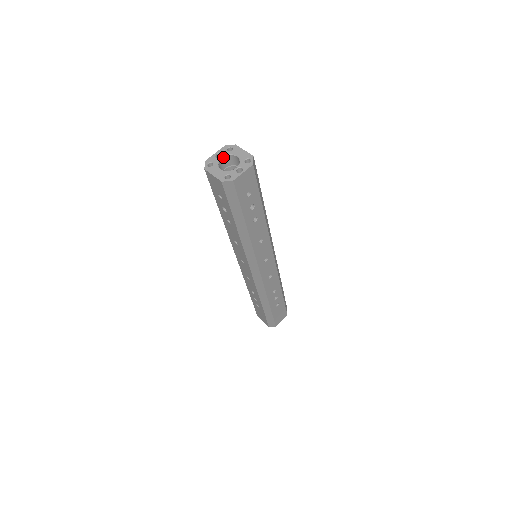
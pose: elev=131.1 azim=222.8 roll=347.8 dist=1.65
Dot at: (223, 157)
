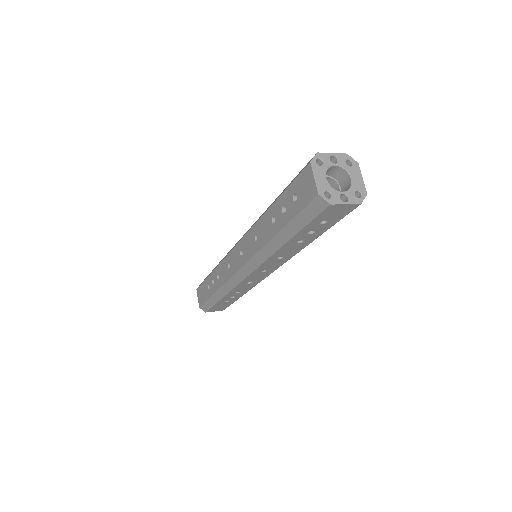
Dot at: (337, 165)
